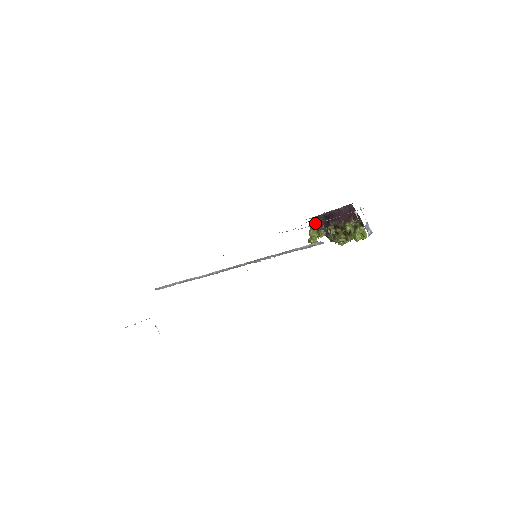
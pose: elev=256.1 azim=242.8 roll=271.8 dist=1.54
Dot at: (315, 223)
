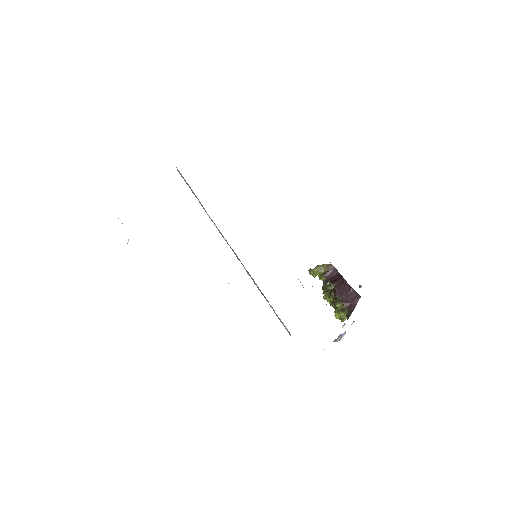
Dot at: (328, 267)
